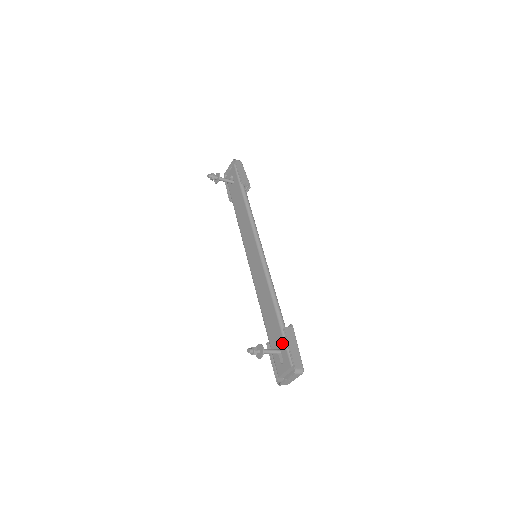
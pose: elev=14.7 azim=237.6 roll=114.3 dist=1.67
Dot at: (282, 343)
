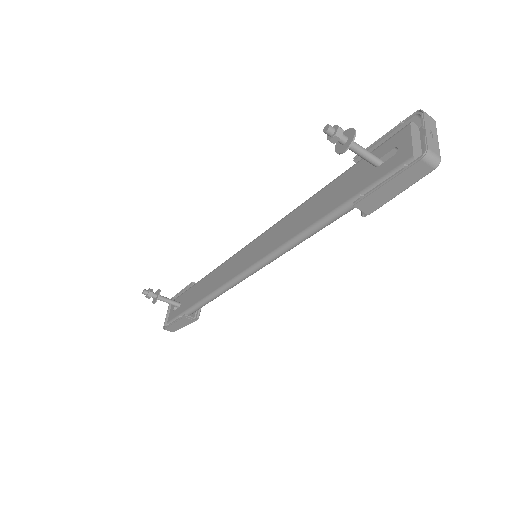
Dot at: occluded
